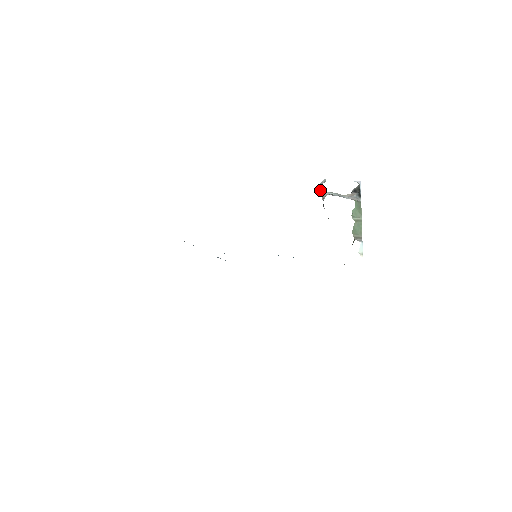
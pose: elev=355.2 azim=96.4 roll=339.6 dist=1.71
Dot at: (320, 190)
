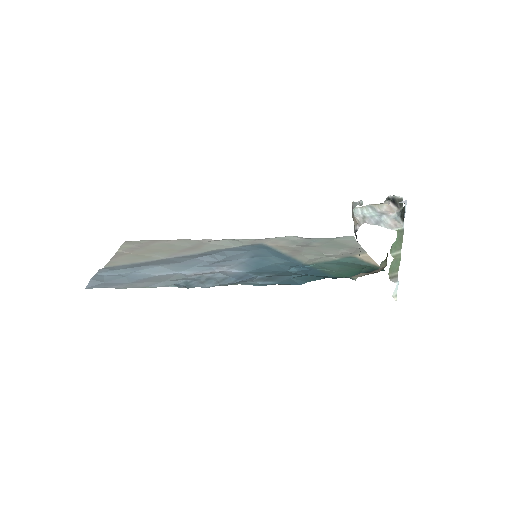
Dot at: (352, 211)
